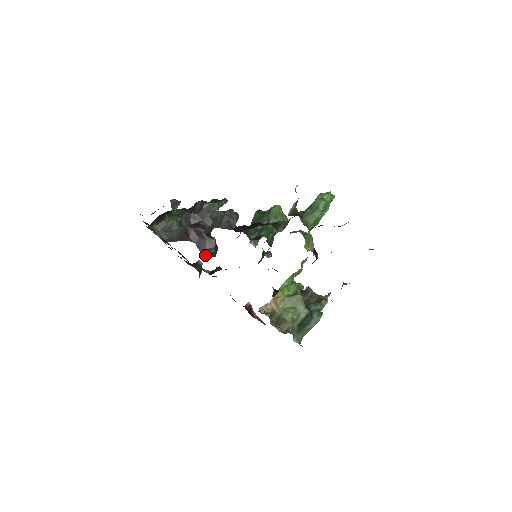
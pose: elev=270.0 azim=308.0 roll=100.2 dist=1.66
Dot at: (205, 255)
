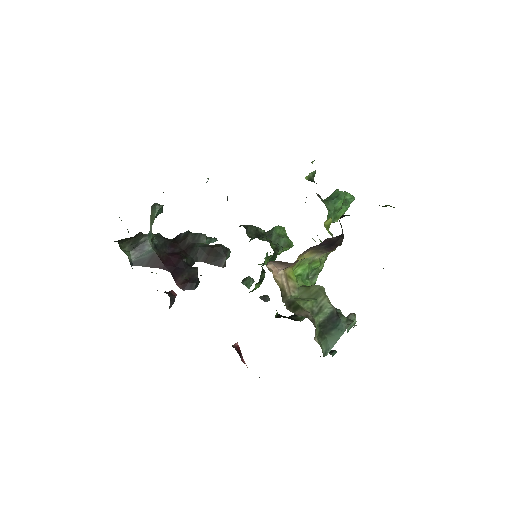
Dot at: (181, 285)
